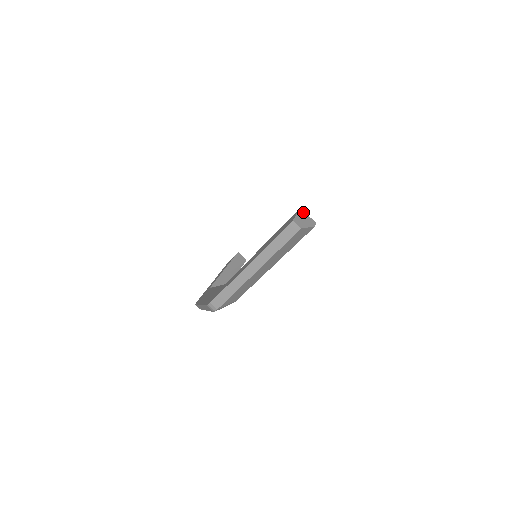
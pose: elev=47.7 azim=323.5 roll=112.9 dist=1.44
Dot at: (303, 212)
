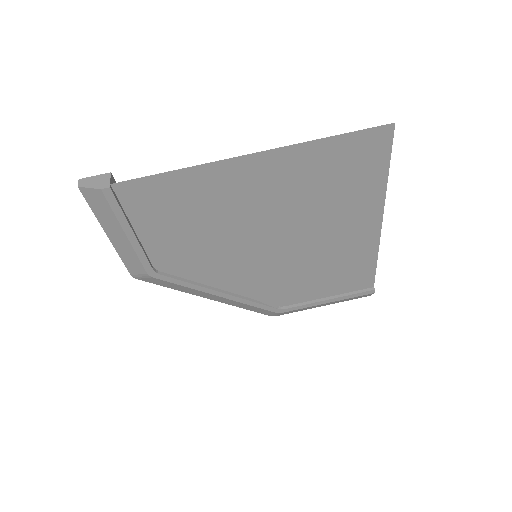
Dot at: (108, 176)
